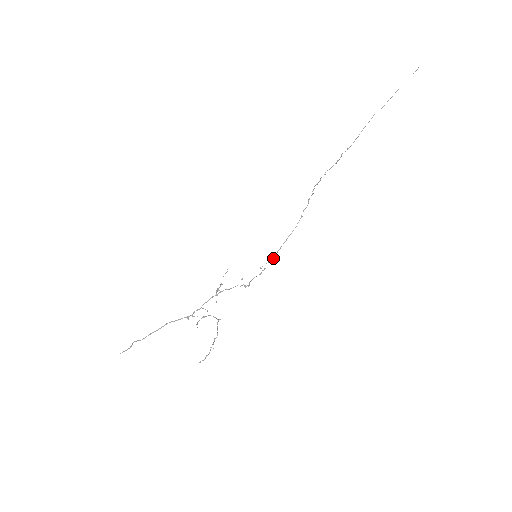
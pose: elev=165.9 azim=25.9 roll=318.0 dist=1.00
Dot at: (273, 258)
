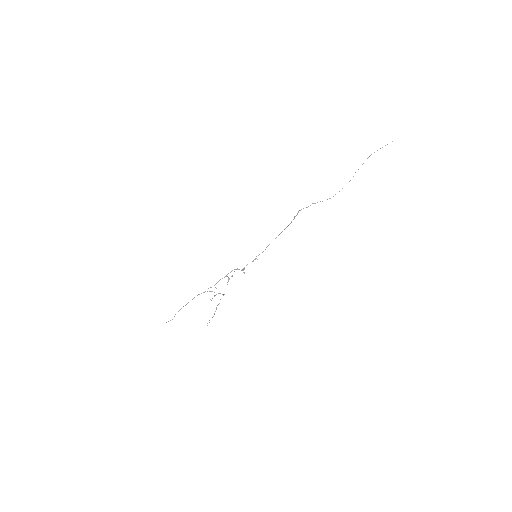
Dot at: occluded
